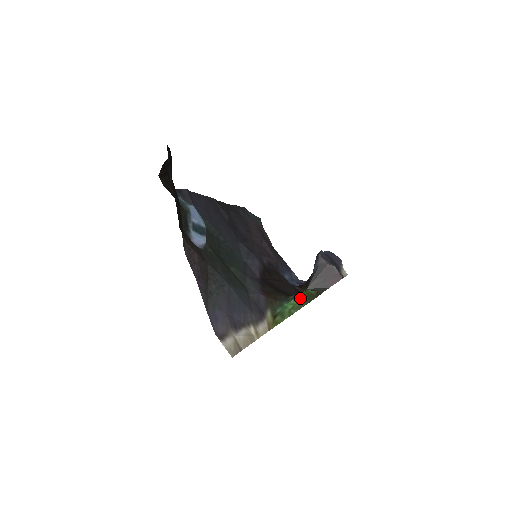
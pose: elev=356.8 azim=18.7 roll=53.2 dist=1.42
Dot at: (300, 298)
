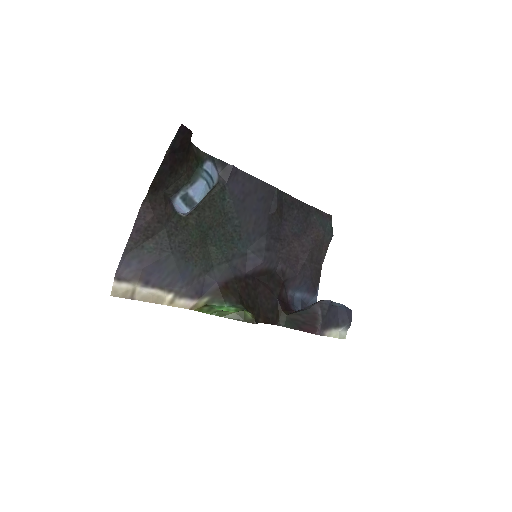
Dot at: (237, 311)
